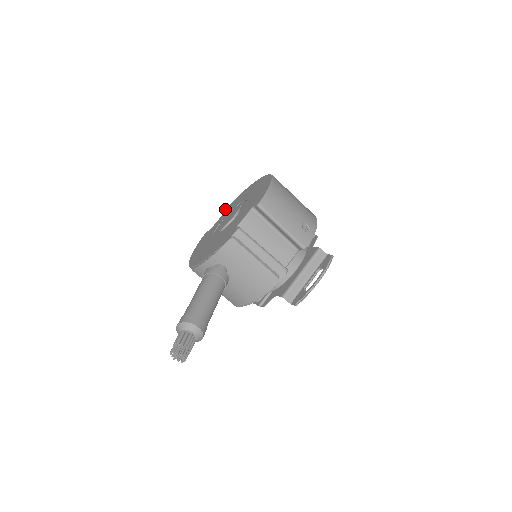
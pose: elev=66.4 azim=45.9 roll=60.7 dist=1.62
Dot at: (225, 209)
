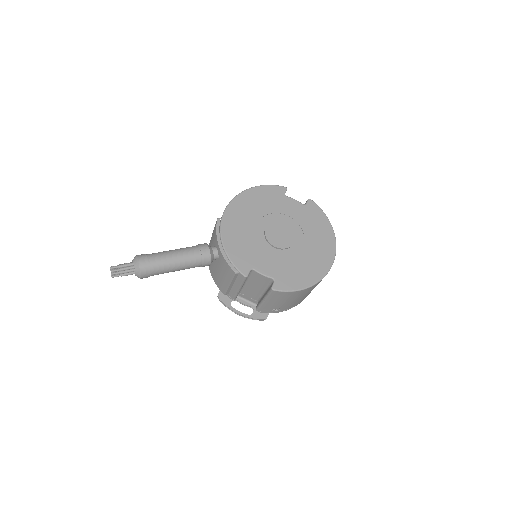
Dot at: (313, 203)
